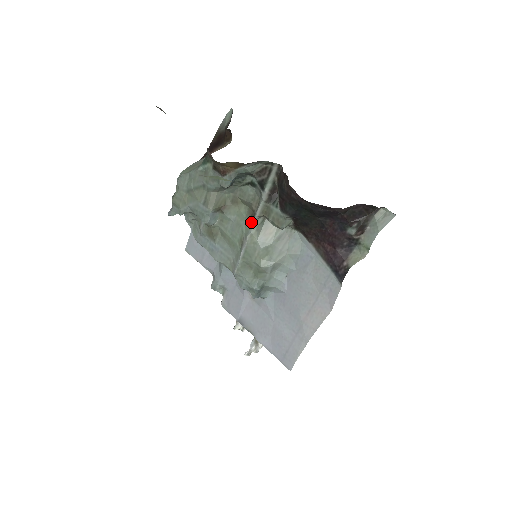
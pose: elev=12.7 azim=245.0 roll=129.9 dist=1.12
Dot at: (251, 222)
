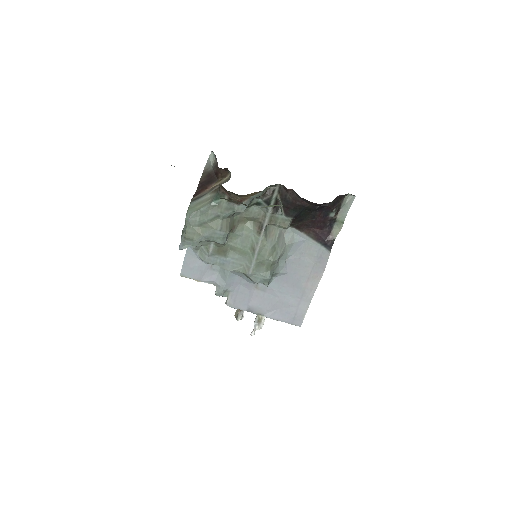
Dot at: (260, 231)
